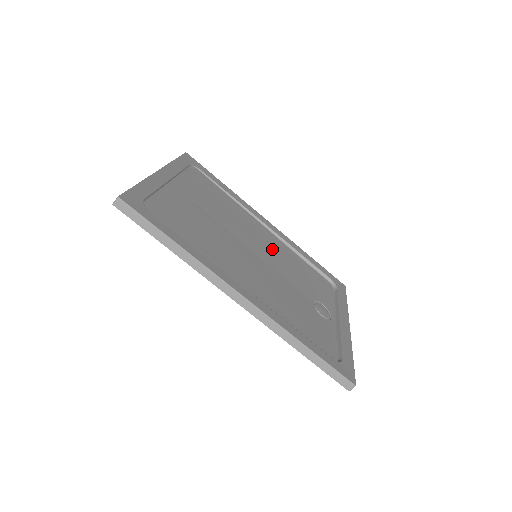
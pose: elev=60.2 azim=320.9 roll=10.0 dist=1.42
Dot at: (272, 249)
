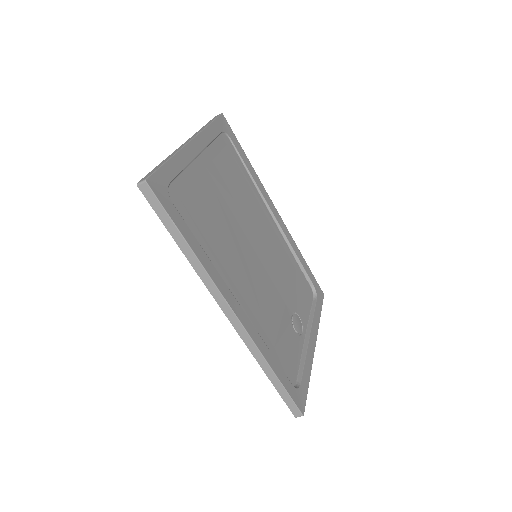
Dot at: (272, 247)
